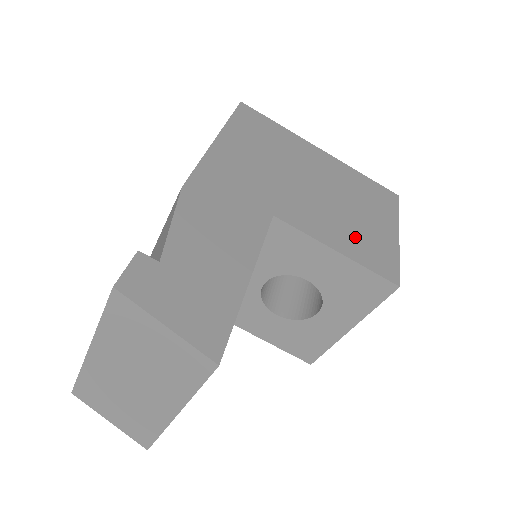
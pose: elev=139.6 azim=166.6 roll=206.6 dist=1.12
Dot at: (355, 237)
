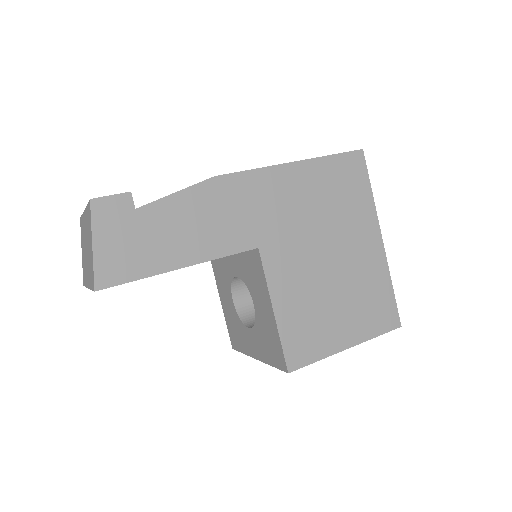
Dot at: (305, 316)
